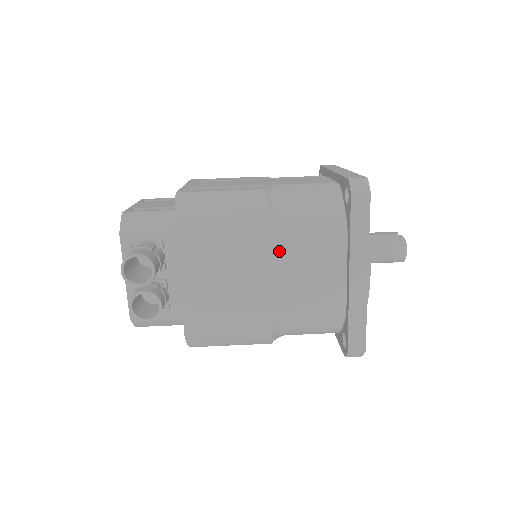
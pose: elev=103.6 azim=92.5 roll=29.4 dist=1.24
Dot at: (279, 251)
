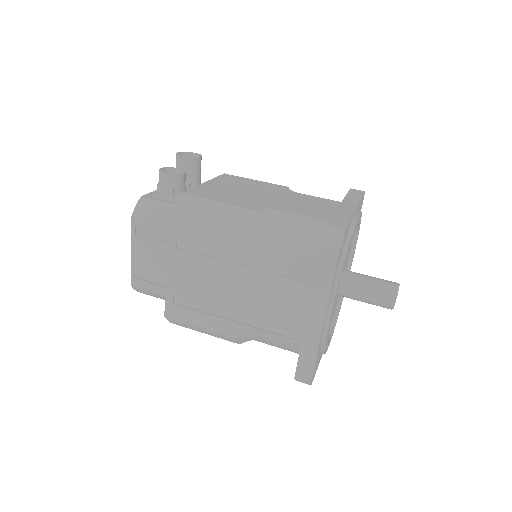
Dot at: (288, 194)
